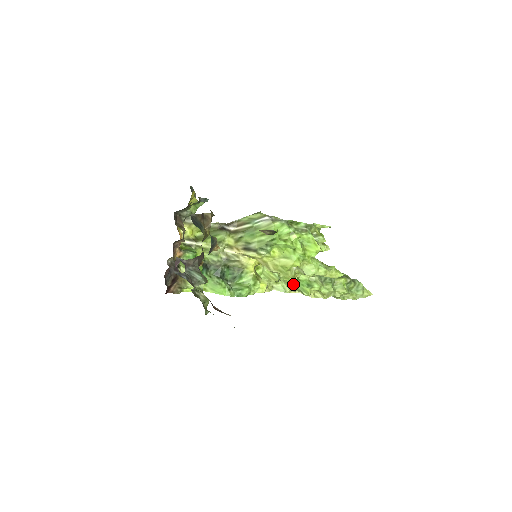
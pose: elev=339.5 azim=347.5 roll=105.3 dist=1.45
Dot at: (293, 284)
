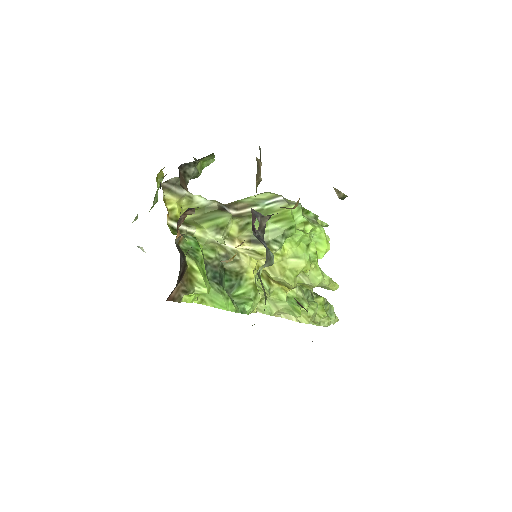
Dot at: (282, 302)
